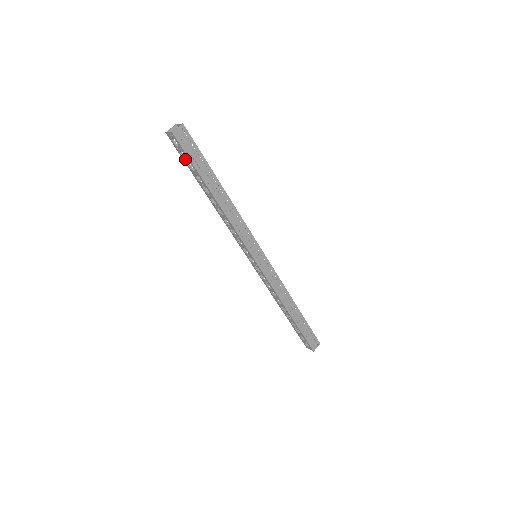
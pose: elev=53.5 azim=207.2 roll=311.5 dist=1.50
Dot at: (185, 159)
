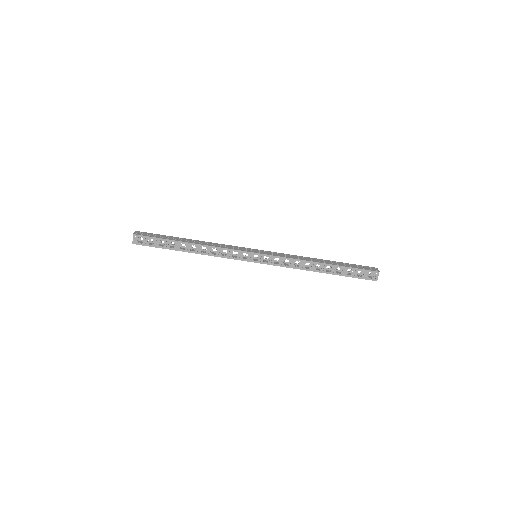
Dot at: (155, 244)
